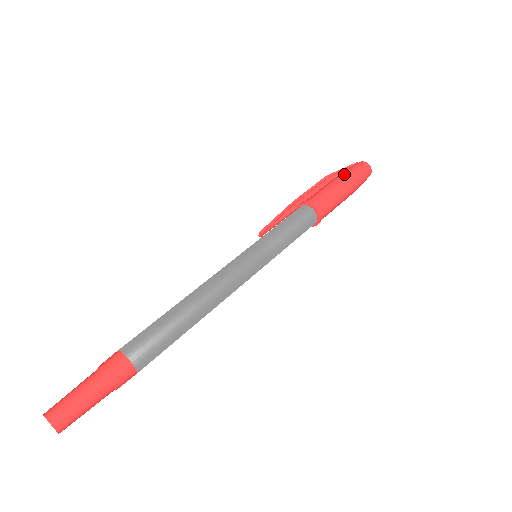
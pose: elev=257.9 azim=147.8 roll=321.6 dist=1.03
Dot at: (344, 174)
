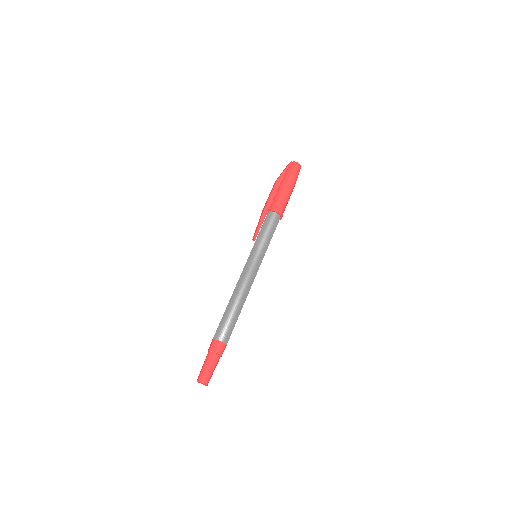
Dot at: (288, 179)
